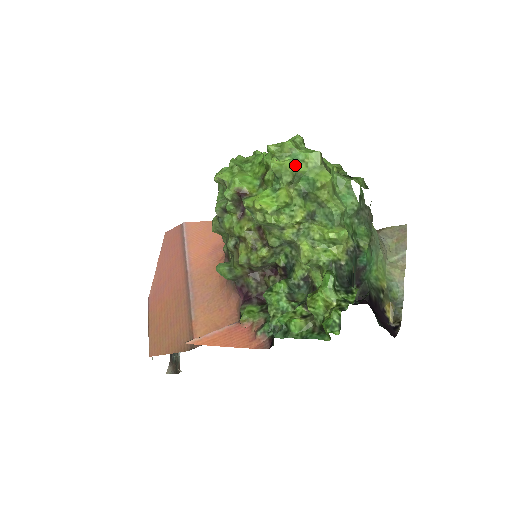
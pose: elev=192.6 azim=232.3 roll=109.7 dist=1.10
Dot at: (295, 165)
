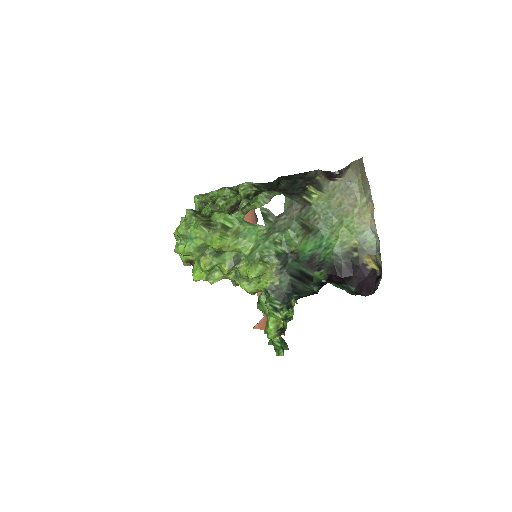
Dot at: (193, 244)
